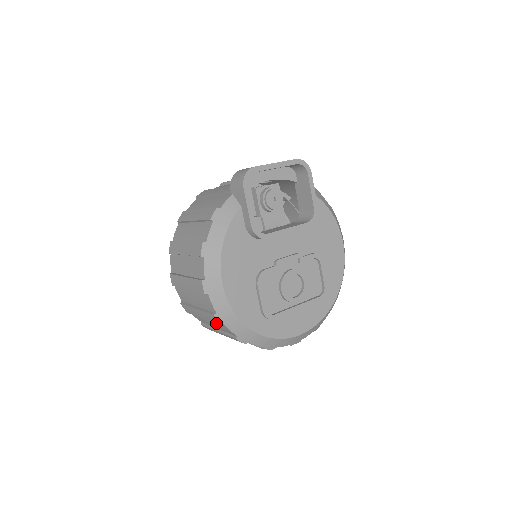
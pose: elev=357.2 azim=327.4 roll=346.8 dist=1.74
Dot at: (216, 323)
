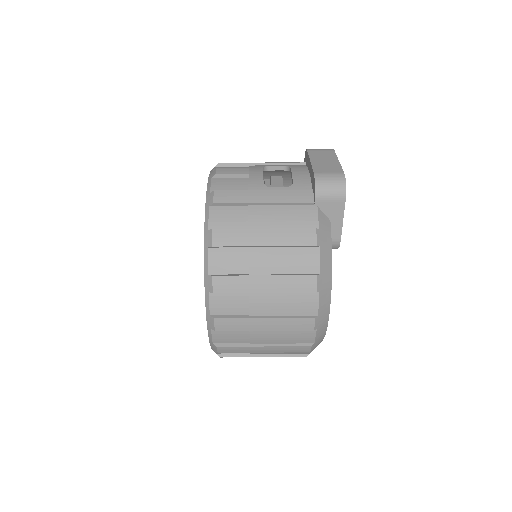
Dot at: occluded
